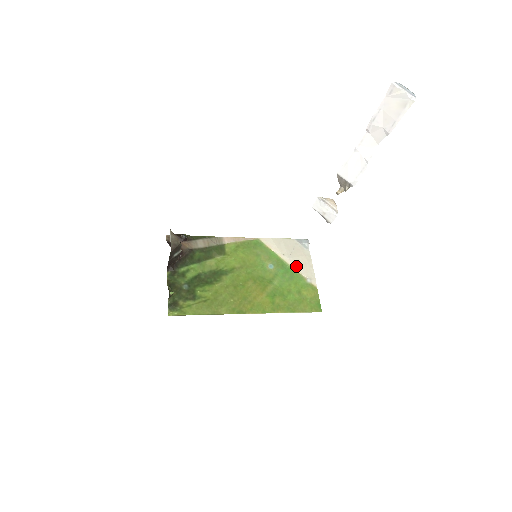
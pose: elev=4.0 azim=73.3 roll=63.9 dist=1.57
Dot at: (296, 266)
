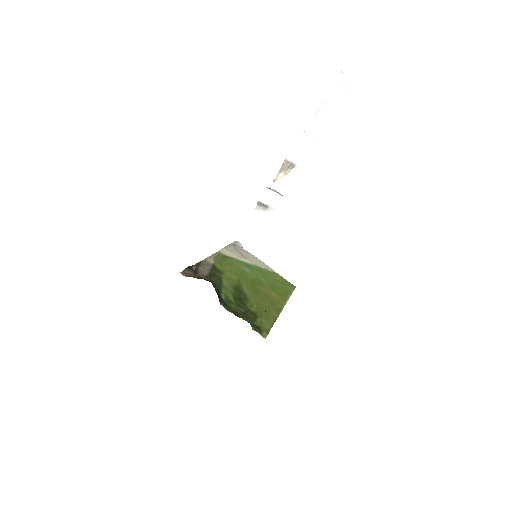
Dot at: (254, 263)
